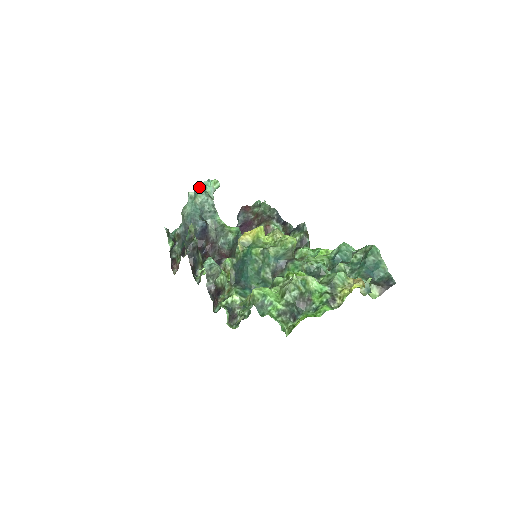
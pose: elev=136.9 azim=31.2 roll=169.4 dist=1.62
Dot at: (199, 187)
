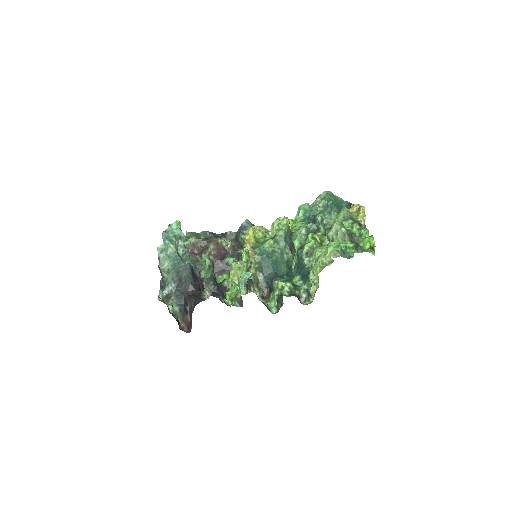
Dot at: (167, 236)
